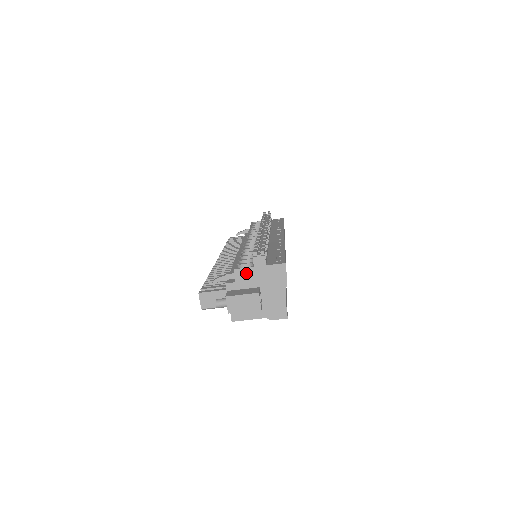
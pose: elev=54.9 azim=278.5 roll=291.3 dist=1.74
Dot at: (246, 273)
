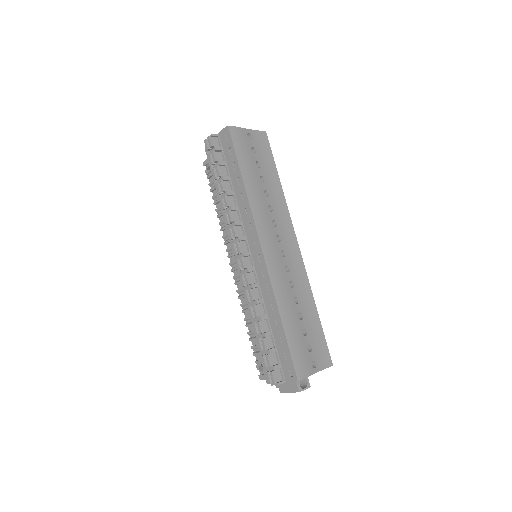
Dot at: occluded
